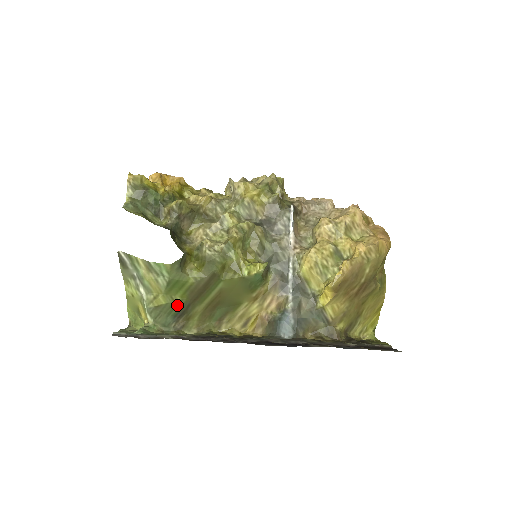
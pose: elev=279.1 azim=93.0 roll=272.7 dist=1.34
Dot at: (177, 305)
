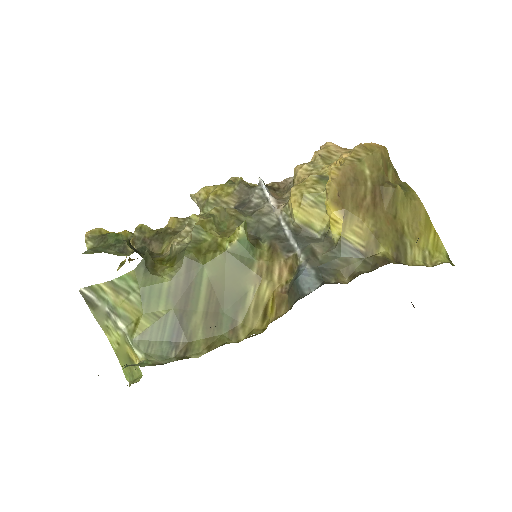
Dot at: (166, 323)
